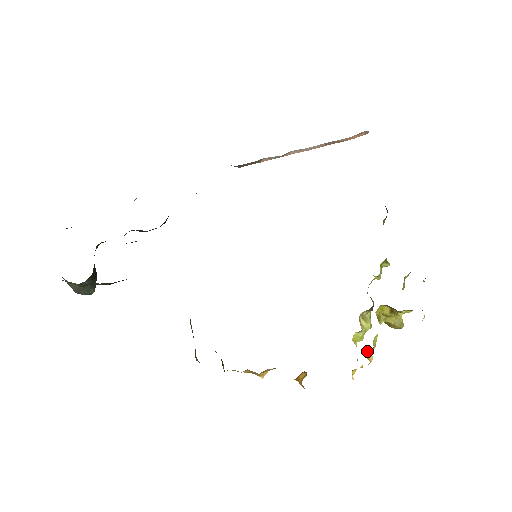
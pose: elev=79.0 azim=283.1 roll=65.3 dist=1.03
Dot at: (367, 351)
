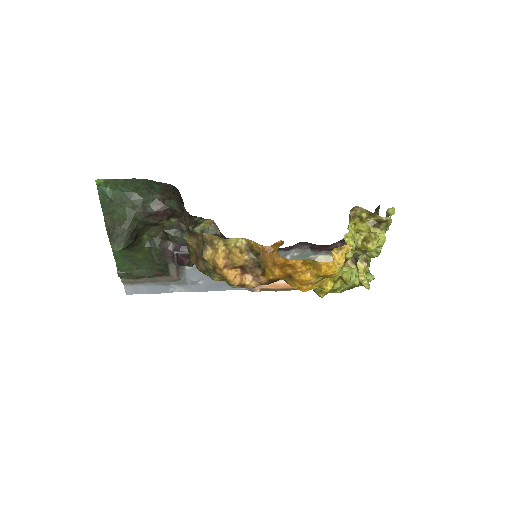
Dot at: occluded
